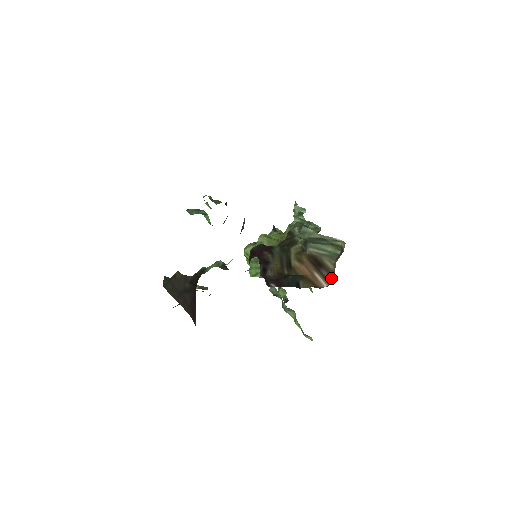
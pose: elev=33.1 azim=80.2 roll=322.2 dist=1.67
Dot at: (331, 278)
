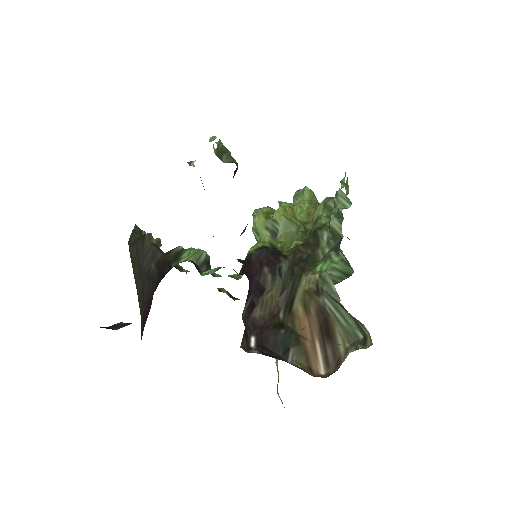
Dot at: (334, 366)
